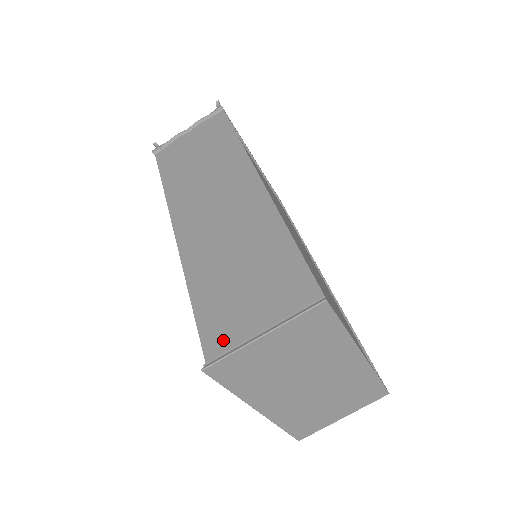
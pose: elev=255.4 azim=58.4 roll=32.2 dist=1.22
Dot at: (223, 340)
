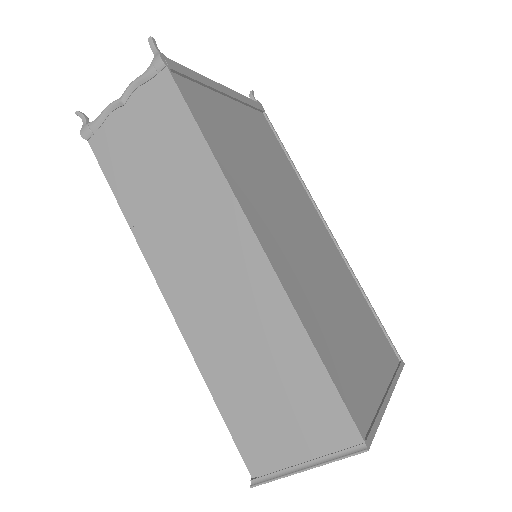
Dot at: (264, 460)
